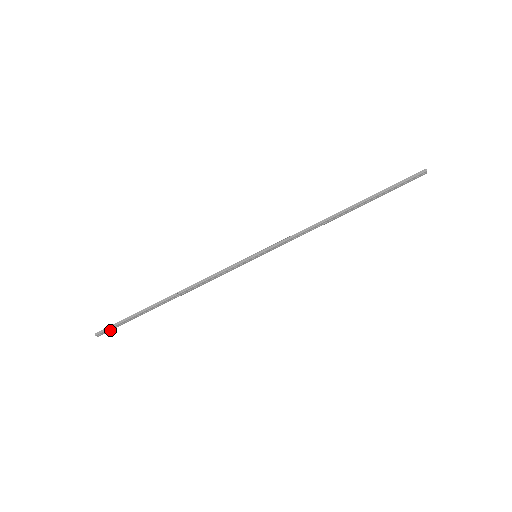
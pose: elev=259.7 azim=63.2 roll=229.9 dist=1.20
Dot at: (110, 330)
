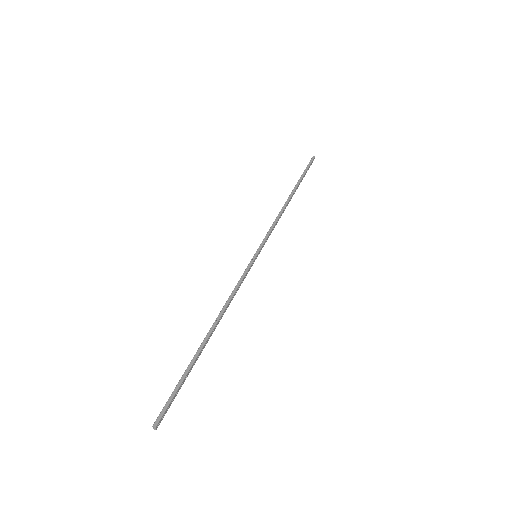
Dot at: (166, 411)
